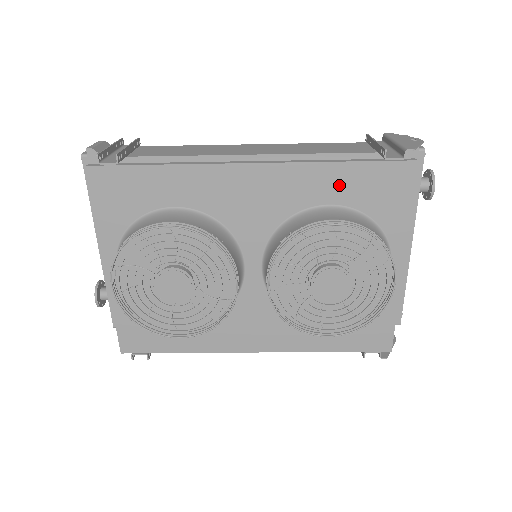
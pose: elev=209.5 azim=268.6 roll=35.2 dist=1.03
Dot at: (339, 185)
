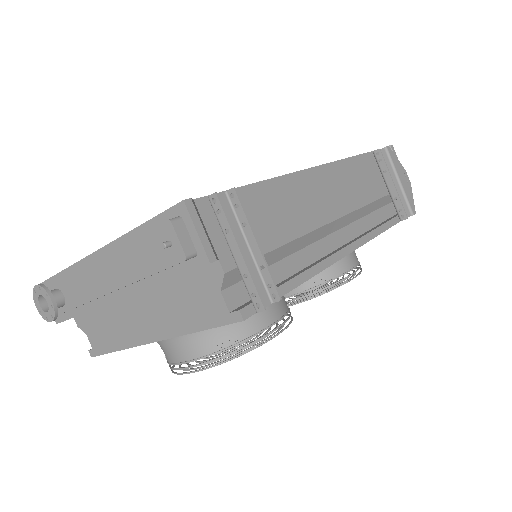
Dot at: occluded
